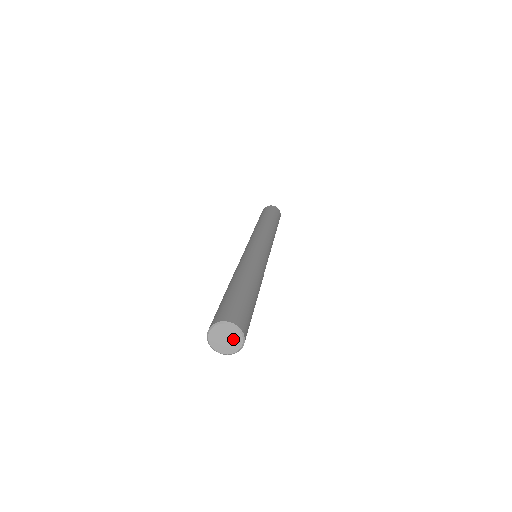
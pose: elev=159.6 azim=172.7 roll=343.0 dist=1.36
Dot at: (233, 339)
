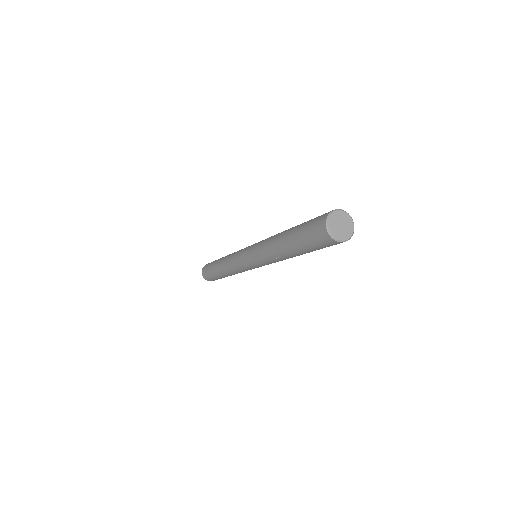
Dot at: (345, 231)
